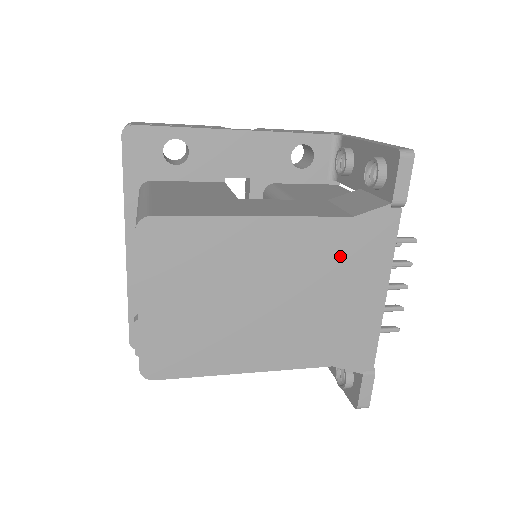
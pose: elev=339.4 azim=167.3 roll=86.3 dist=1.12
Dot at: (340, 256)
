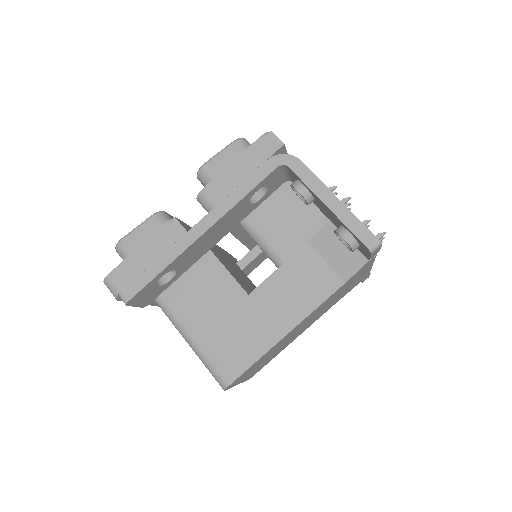
Dot at: (340, 291)
